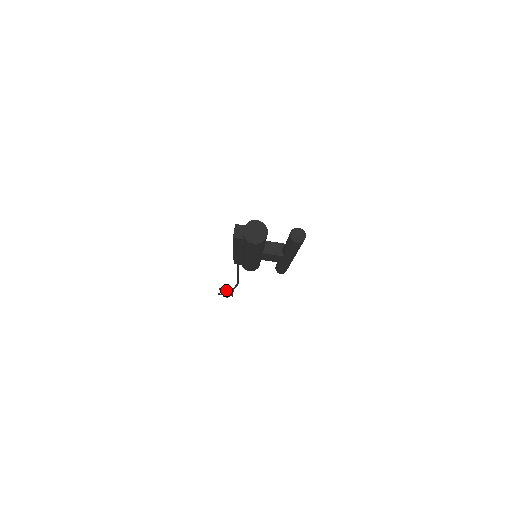
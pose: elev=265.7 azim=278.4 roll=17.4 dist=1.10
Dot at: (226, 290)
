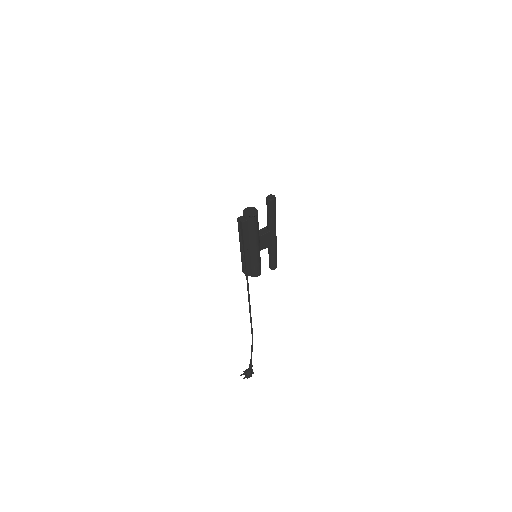
Dot at: (246, 371)
